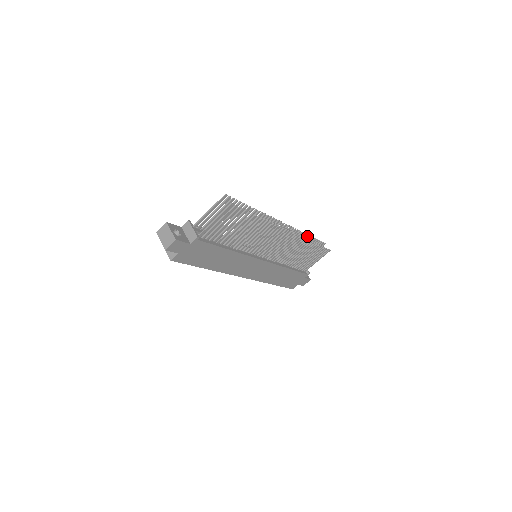
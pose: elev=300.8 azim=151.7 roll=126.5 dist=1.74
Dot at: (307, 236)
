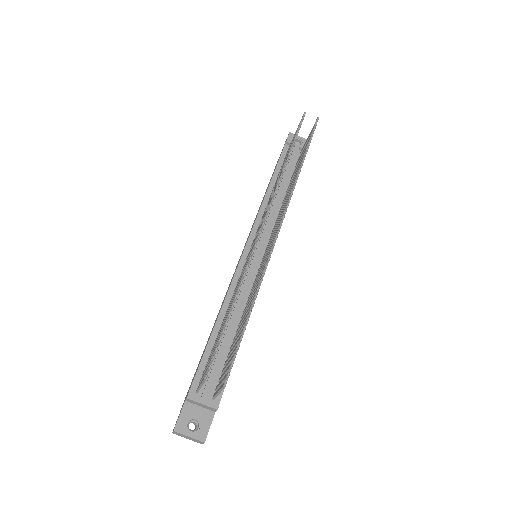
Dot at: (287, 161)
